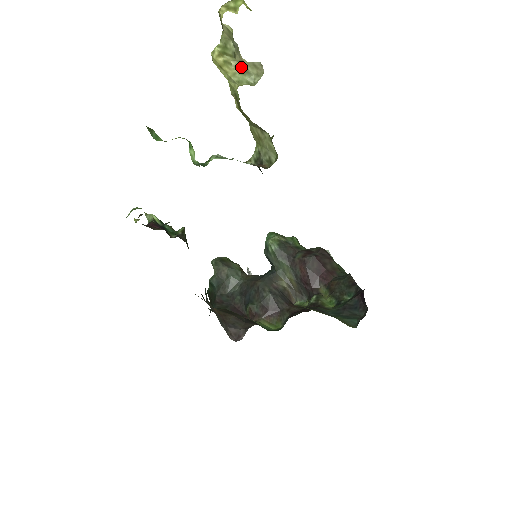
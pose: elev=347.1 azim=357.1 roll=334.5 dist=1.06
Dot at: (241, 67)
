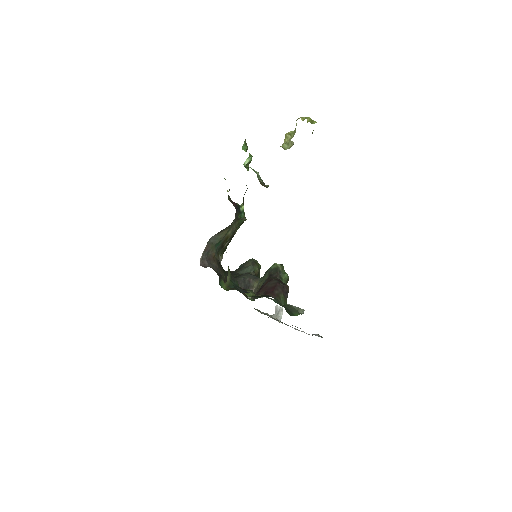
Dot at: (288, 141)
